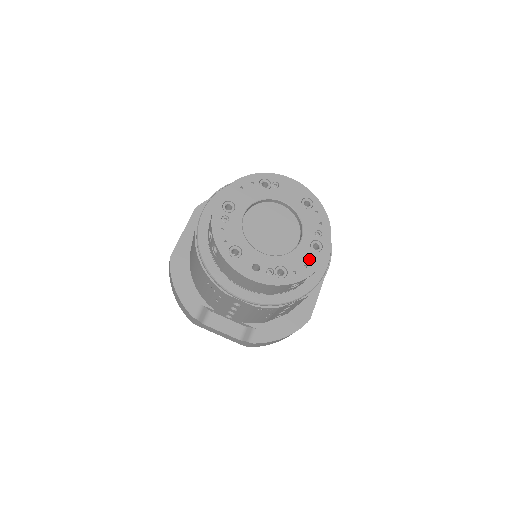
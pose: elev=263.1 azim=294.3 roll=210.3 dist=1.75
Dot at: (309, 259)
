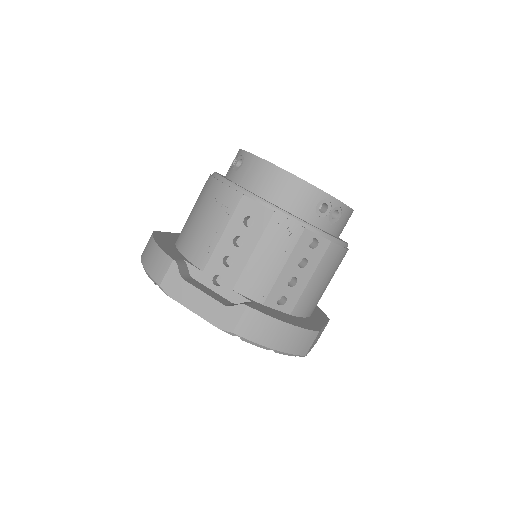
Dot at: occluded
